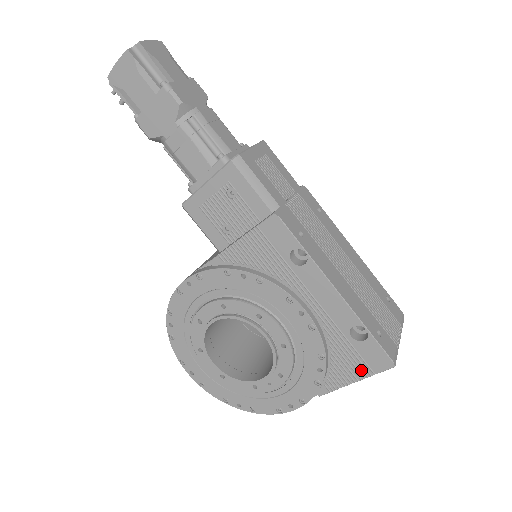
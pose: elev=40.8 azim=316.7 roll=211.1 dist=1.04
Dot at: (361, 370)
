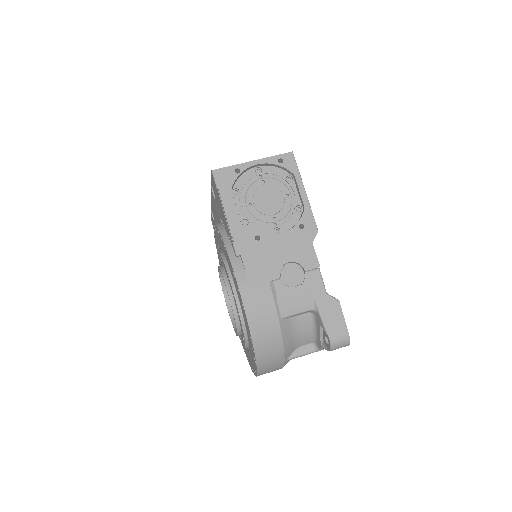
Dot at: (220, 202)
